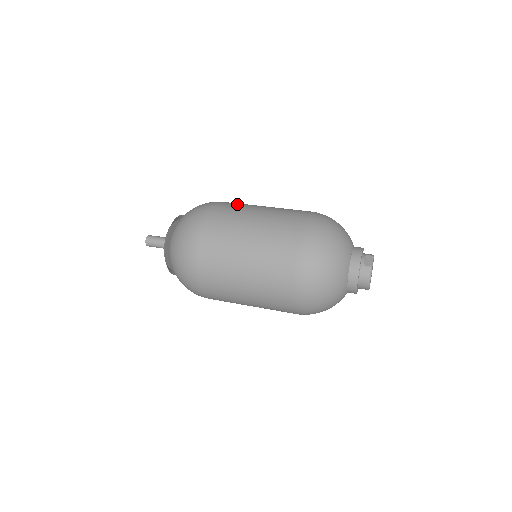
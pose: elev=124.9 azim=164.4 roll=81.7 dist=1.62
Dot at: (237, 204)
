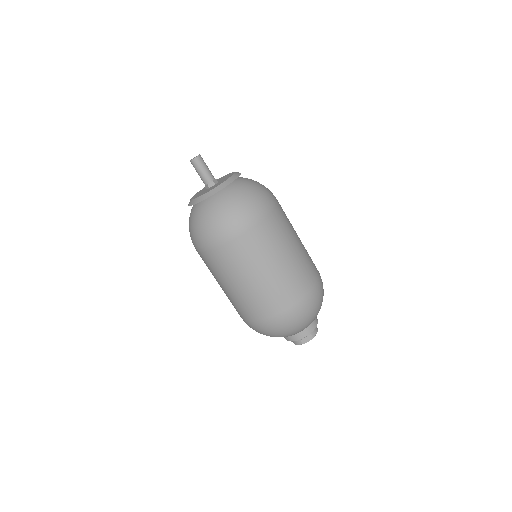
Dot at: (271, 237)
